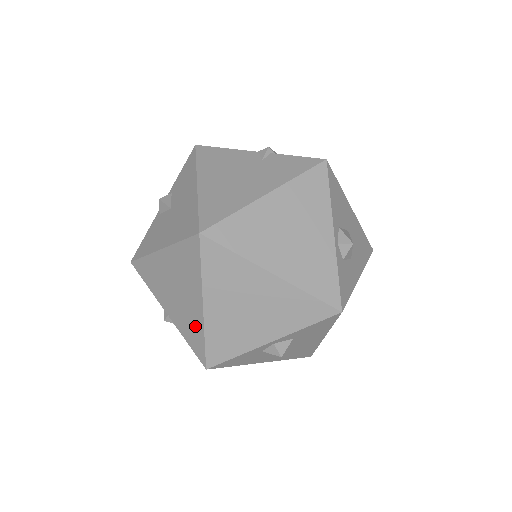
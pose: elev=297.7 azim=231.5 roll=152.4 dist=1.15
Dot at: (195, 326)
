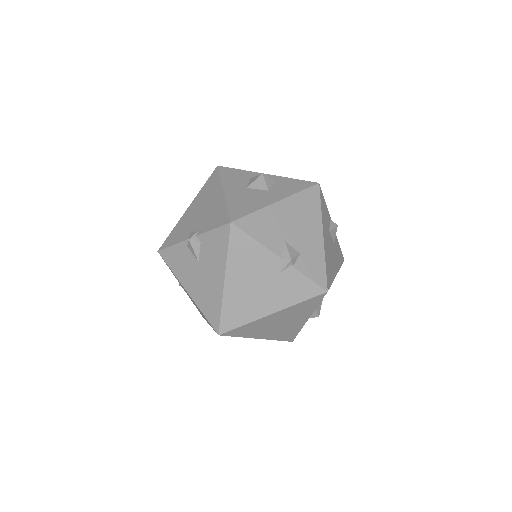
Dot at: (202, 315)
